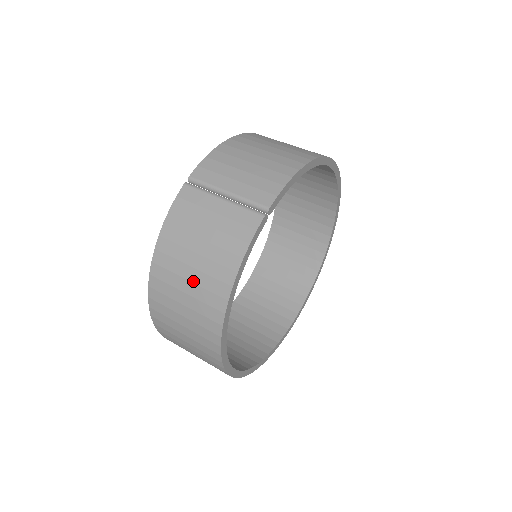
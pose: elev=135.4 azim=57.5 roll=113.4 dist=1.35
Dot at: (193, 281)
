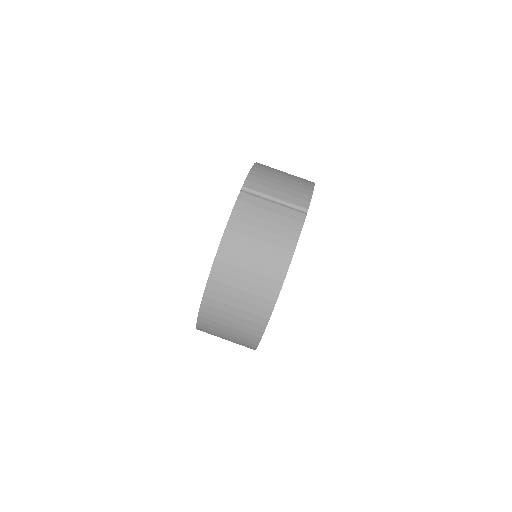
Dot at: (257, 260)
